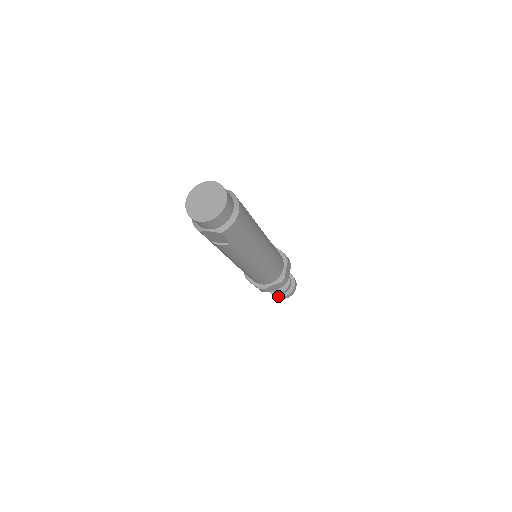
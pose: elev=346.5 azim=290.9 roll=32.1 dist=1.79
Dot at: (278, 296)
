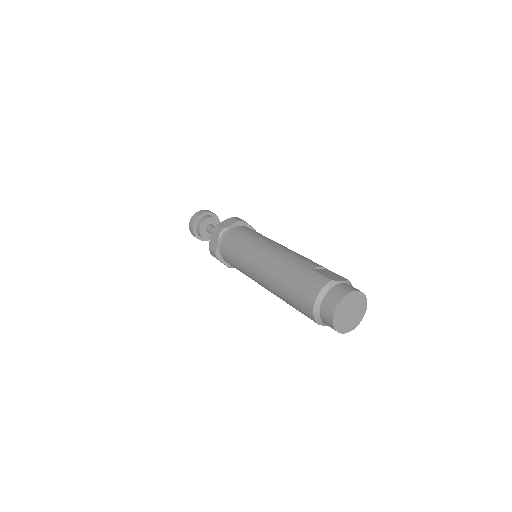
Dot at: (204, 240)
